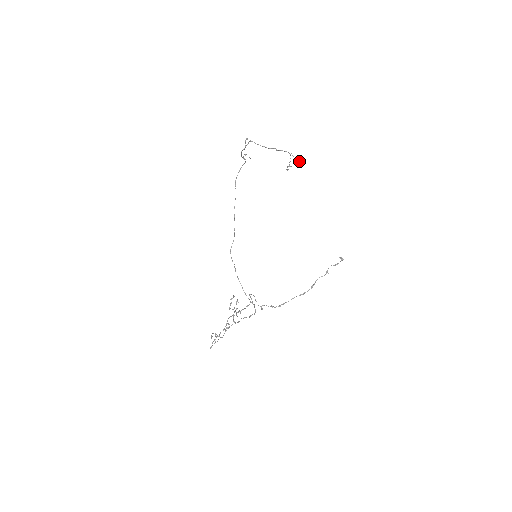
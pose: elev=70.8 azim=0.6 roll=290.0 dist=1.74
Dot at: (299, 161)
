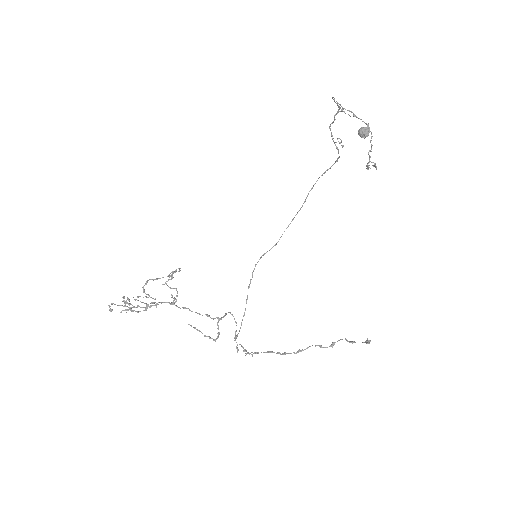
Dot at: (367, 132)
